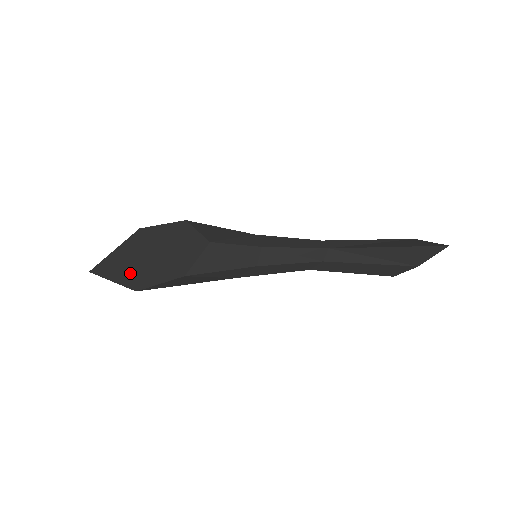
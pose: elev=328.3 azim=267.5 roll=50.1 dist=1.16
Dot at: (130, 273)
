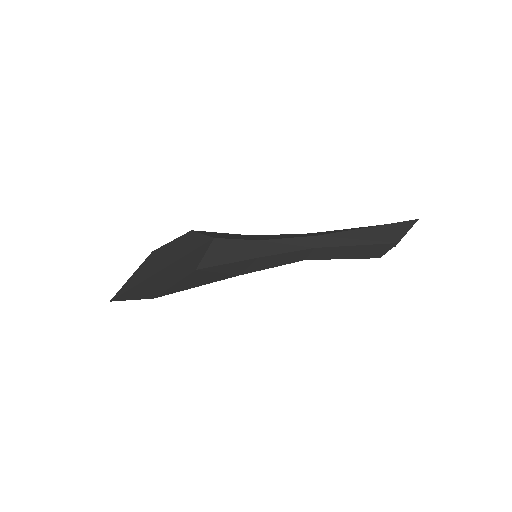
Dot at: (147, 287)
